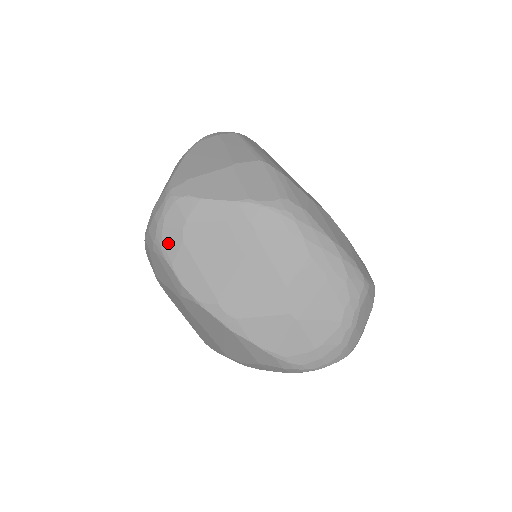
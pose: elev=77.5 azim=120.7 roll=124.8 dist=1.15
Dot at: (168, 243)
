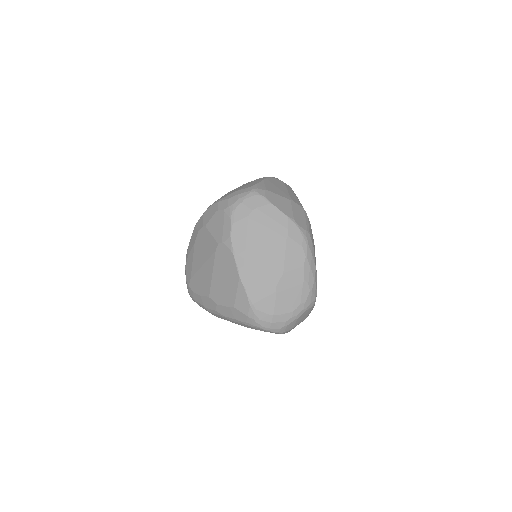
Dot at: (239, 212)
